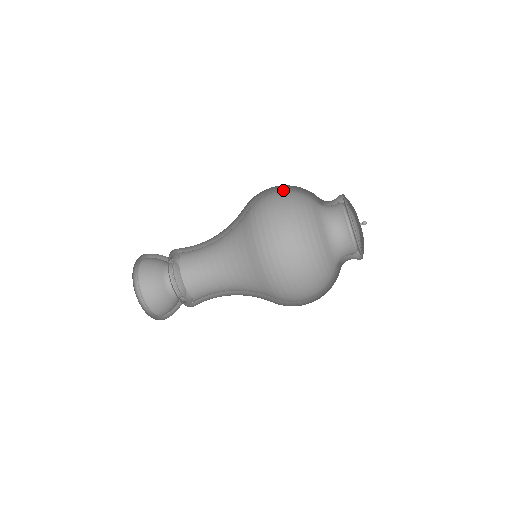
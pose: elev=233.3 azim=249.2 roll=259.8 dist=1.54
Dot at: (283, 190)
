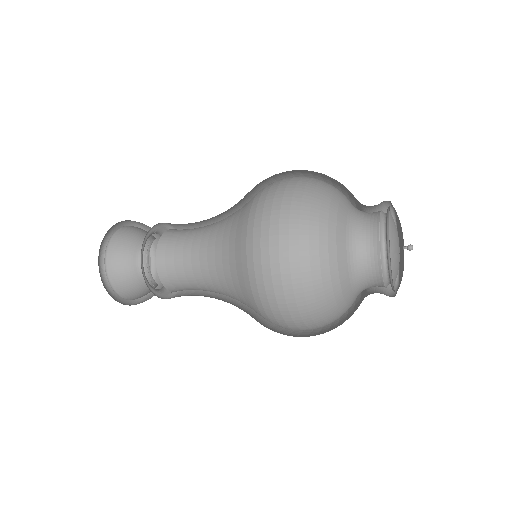
Dot at: (302, 184)
